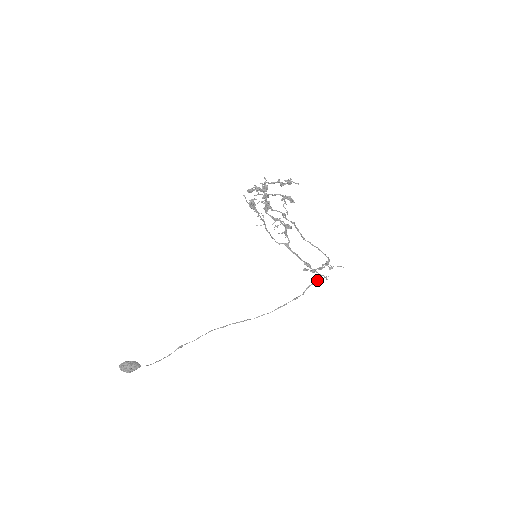
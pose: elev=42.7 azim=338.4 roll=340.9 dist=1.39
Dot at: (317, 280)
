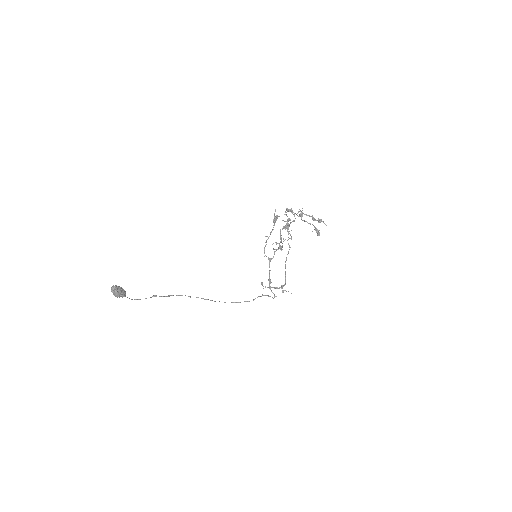
Dot at: (265, 295)
